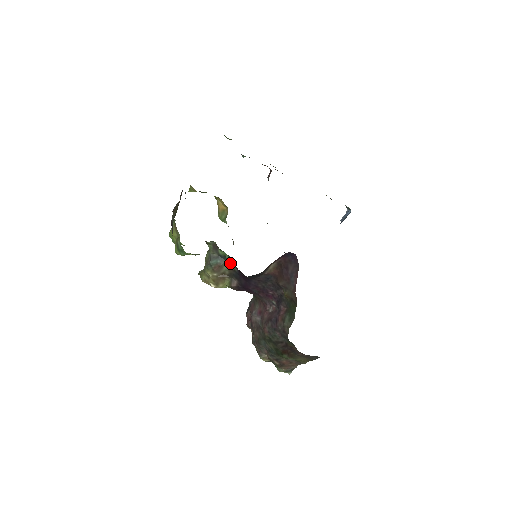
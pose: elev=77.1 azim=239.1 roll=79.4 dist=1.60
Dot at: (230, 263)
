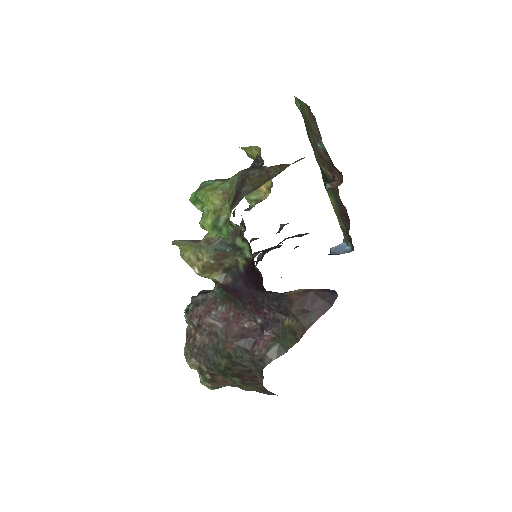
Dot at: (238, 257)
